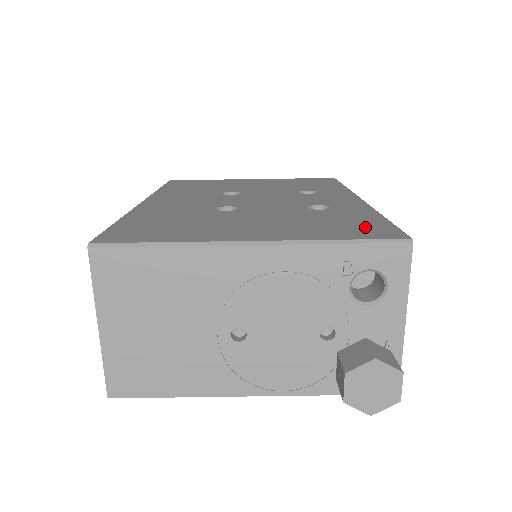
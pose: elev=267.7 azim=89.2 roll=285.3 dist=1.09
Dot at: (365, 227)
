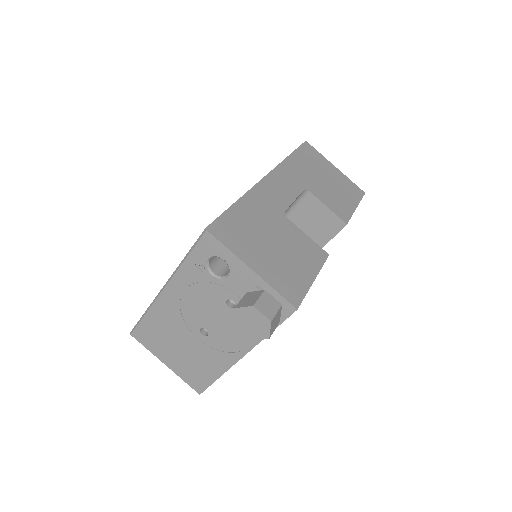
Dot at: occluded
